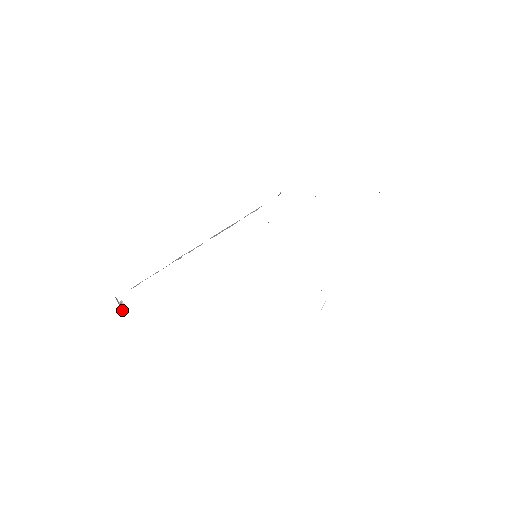
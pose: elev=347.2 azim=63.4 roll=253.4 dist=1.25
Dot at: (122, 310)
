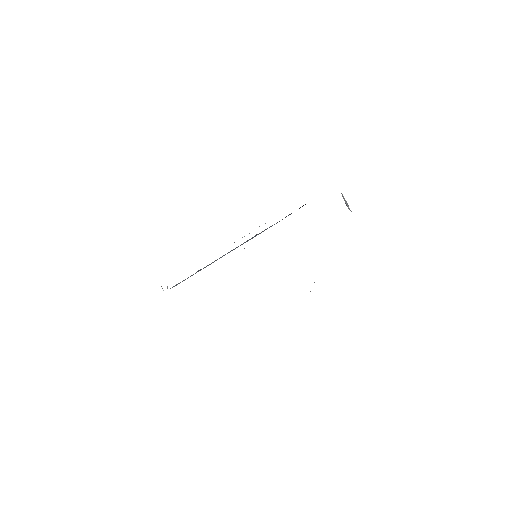
Dot at: occluded
